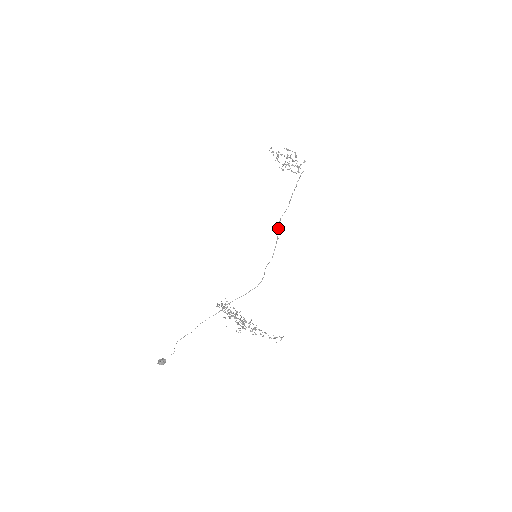
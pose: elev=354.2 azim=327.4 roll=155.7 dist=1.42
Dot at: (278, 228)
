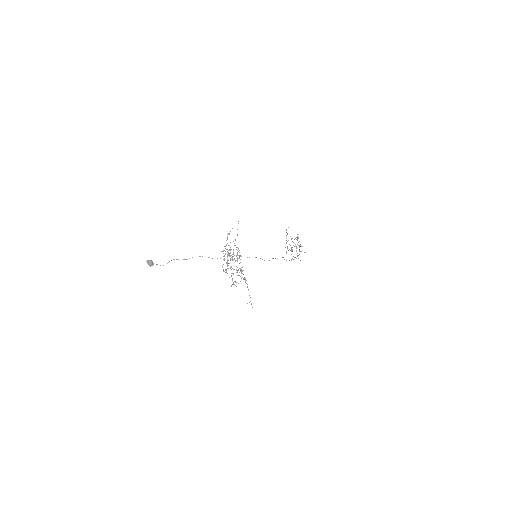
Dot at: occluded
